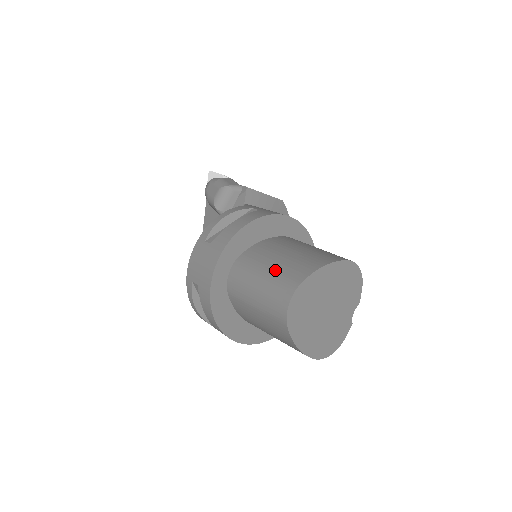
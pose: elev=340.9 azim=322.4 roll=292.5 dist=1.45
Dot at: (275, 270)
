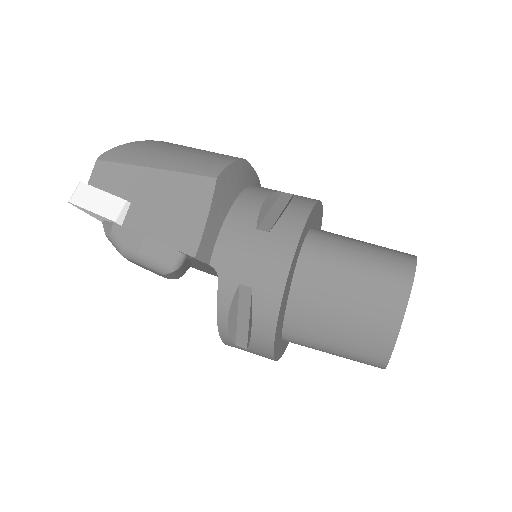
Dot at: (345, 350)
